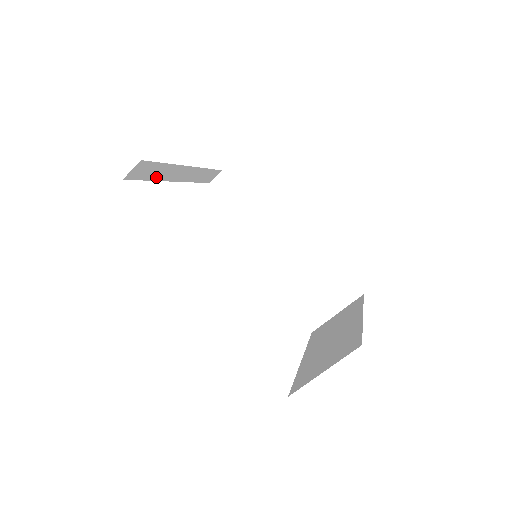
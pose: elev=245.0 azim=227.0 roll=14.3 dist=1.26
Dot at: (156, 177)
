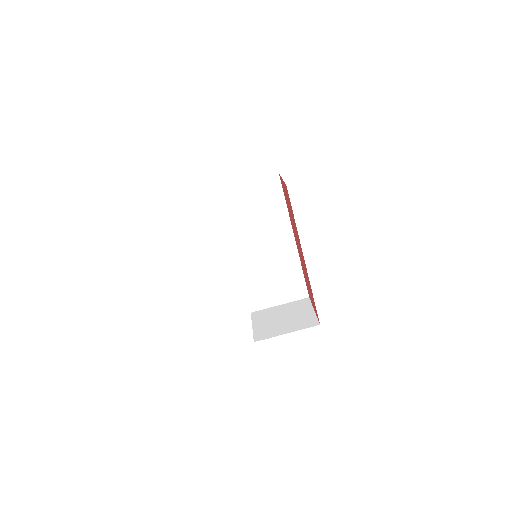
Dot at: occluded
